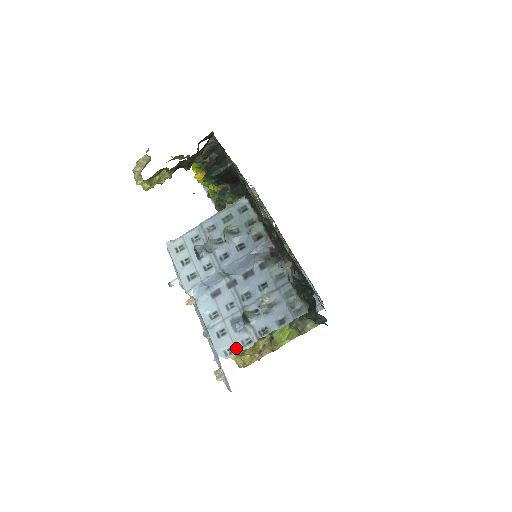
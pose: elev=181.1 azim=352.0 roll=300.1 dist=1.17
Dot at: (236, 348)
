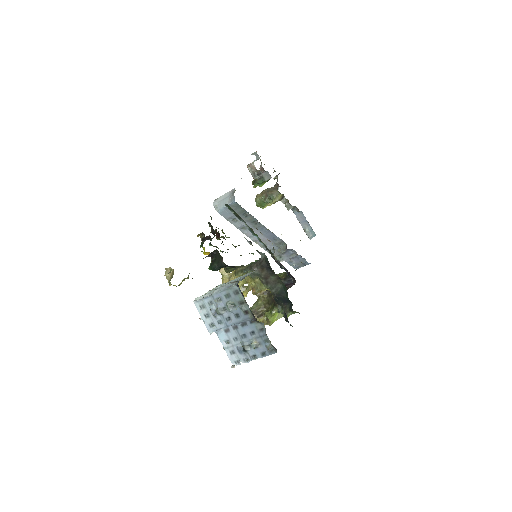
Dot at: occluded
